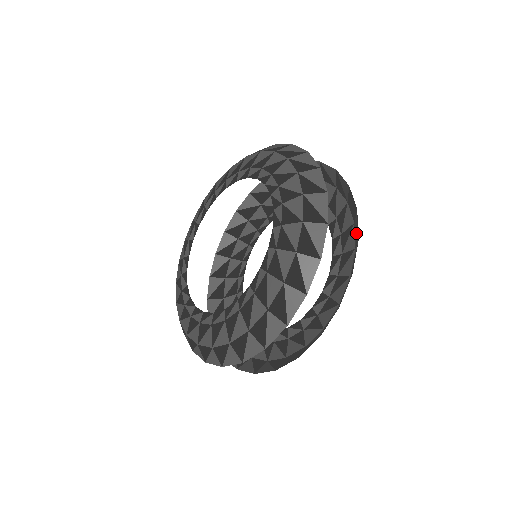
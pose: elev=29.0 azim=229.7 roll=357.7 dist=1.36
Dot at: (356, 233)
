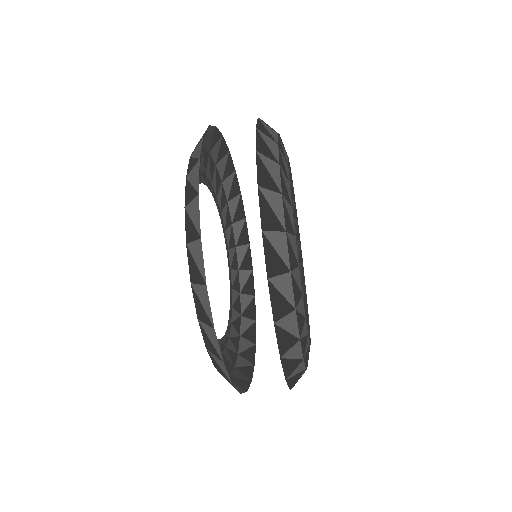
Dot at: (282, 300)
